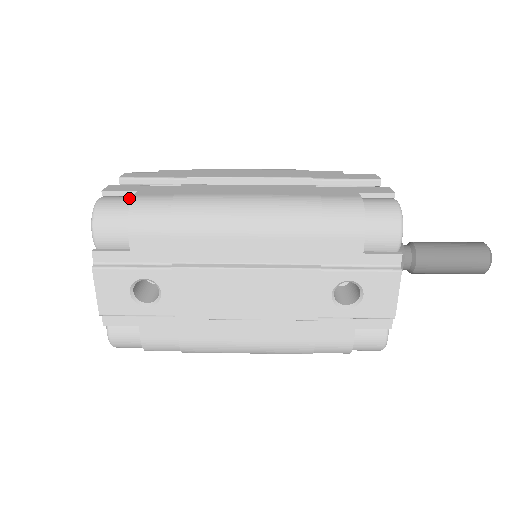
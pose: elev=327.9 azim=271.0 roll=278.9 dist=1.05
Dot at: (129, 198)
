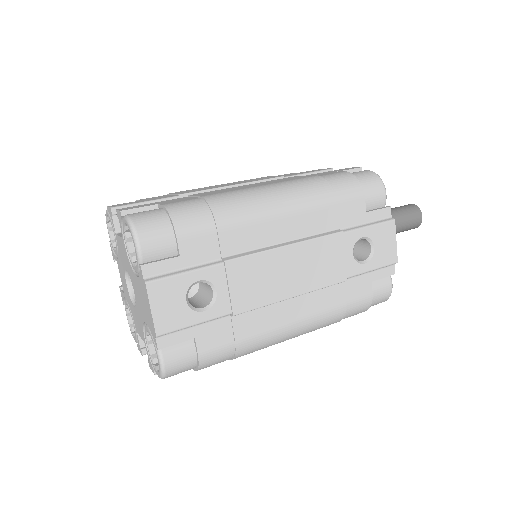
Dot at: (157, 209)
